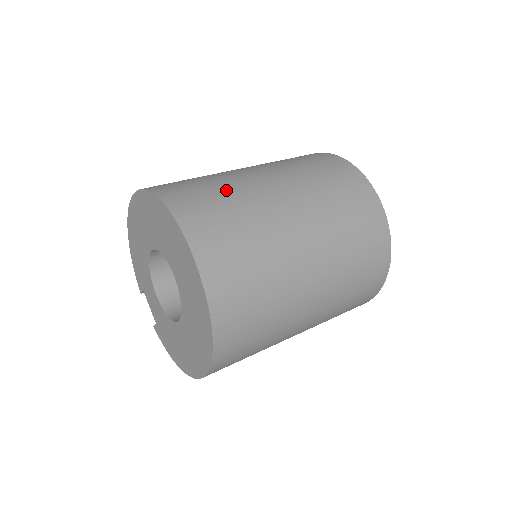
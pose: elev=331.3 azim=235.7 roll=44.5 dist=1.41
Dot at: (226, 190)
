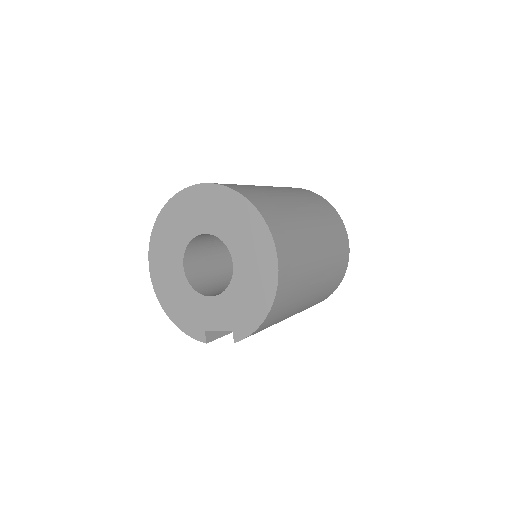
Dot at: occluded
